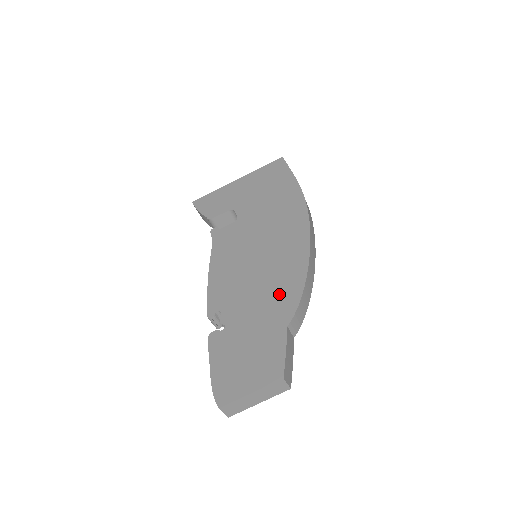
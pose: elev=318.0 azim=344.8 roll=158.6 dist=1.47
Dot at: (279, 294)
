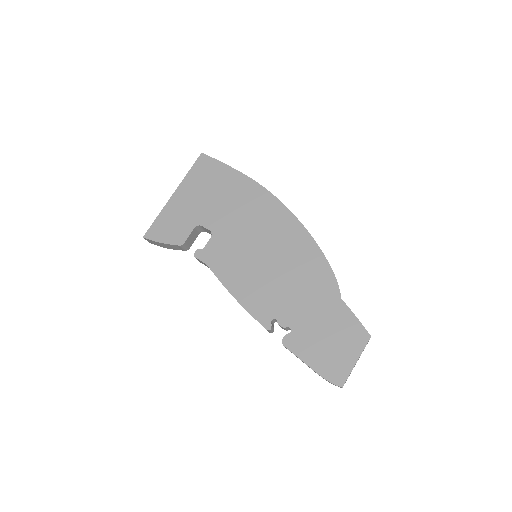
Dot at: (312, 278)
